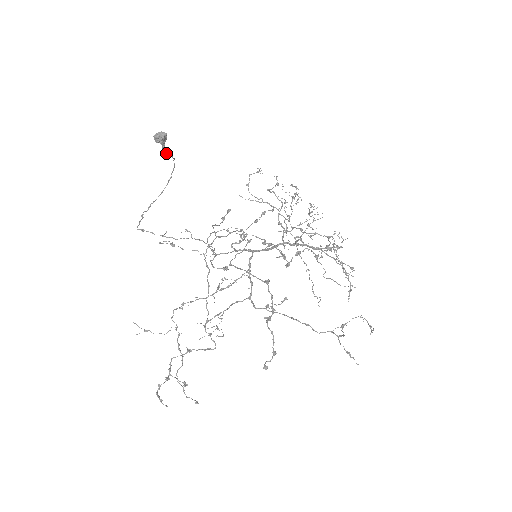
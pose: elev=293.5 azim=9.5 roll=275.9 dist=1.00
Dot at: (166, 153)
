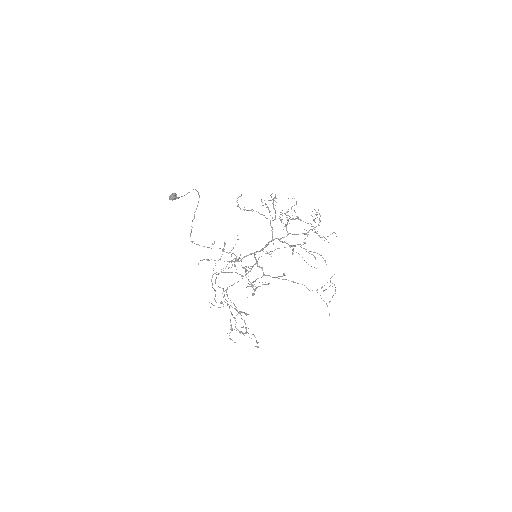
Dot at: occluded
